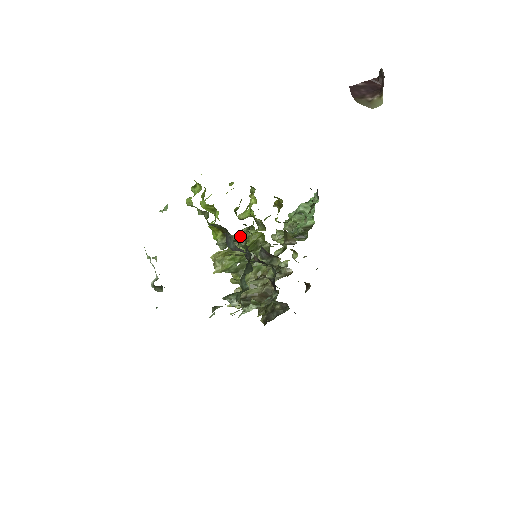
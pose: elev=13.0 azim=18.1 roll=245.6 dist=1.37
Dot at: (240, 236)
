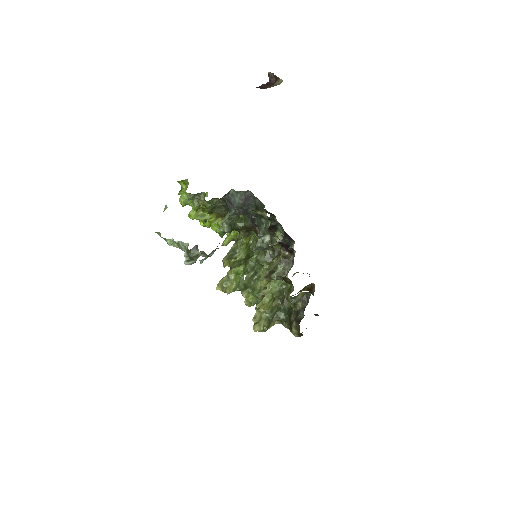
Dot at: (233, 251)
